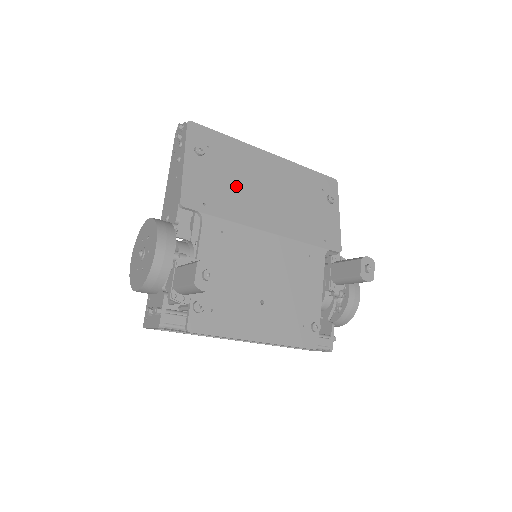
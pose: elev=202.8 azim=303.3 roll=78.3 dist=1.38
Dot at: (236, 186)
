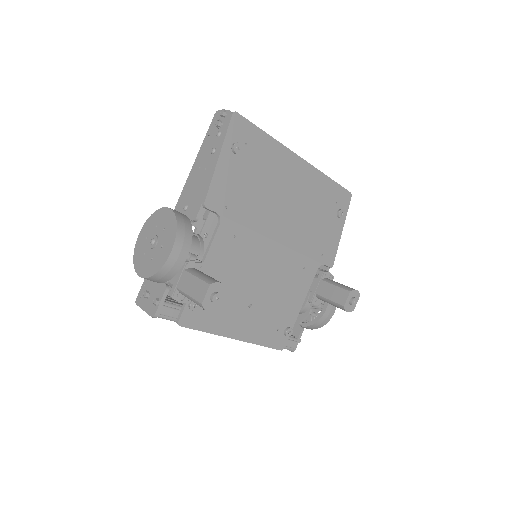
Dot at: (260, 190)
